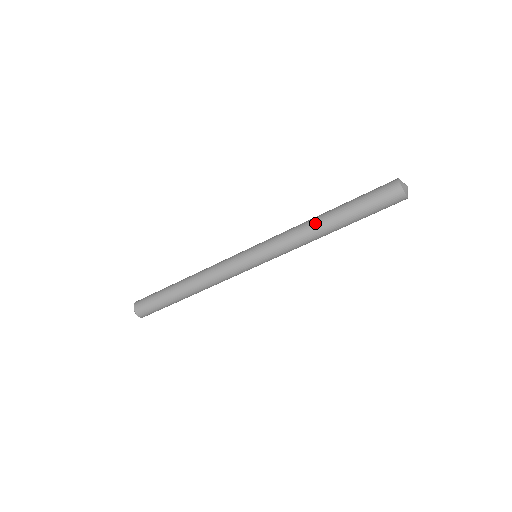
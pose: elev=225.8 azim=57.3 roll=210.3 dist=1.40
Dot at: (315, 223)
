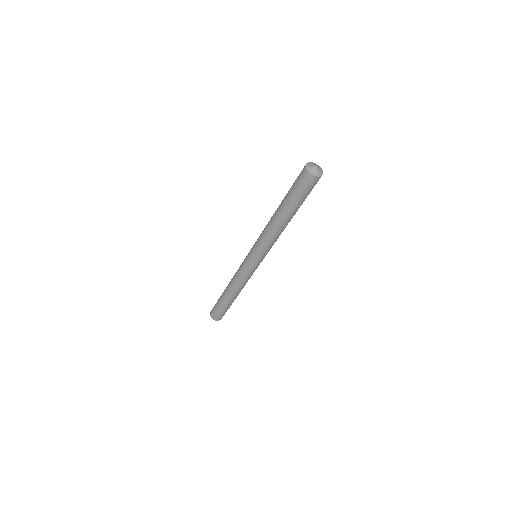
Dot at: (276, 225)
